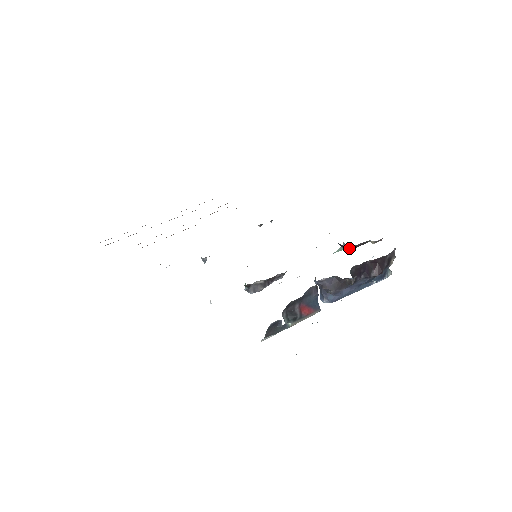
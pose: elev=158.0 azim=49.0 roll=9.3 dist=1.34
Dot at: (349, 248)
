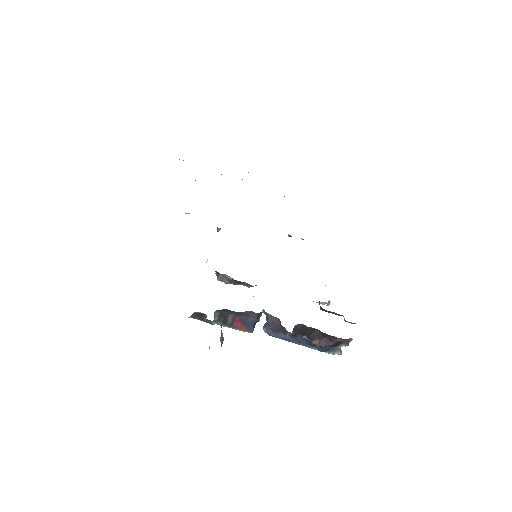
Dot at: (321, 308)
